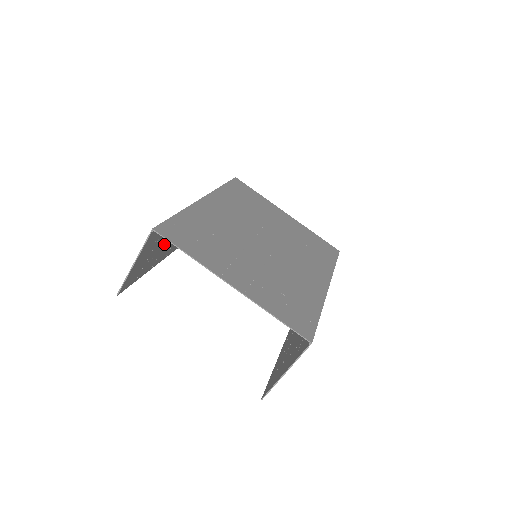
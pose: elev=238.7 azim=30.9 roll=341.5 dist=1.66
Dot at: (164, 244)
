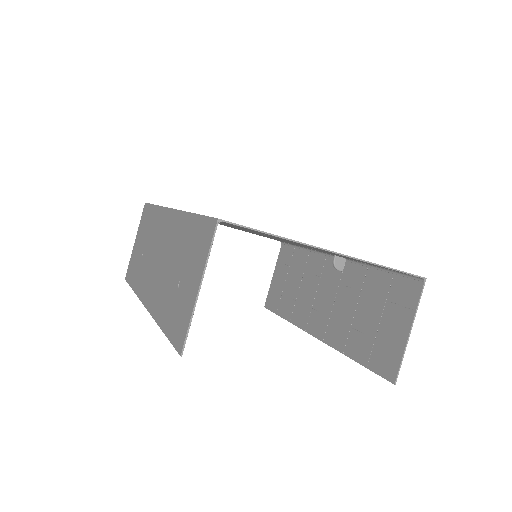
Dot at: (172, 275)
